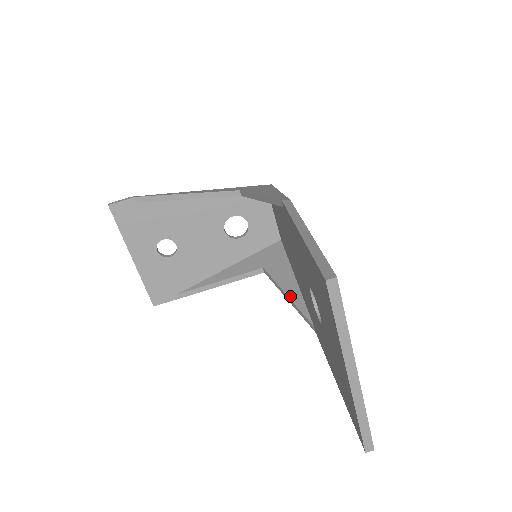
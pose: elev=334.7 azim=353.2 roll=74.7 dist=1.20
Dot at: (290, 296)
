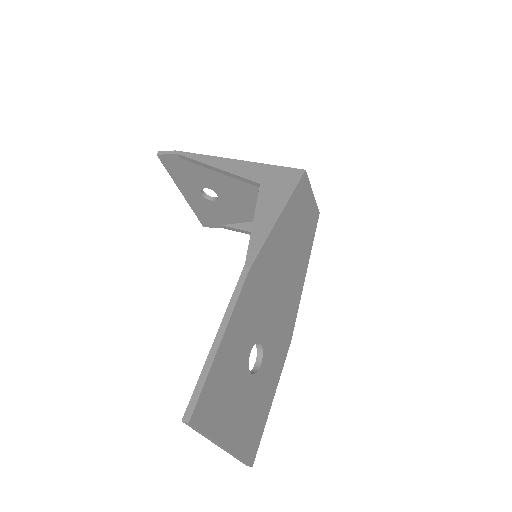
Dot at: occluded
